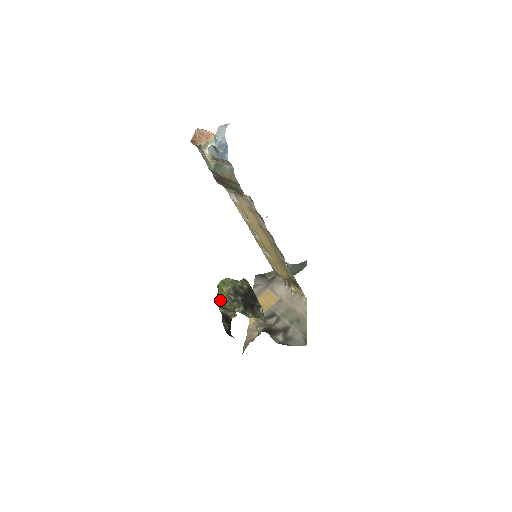
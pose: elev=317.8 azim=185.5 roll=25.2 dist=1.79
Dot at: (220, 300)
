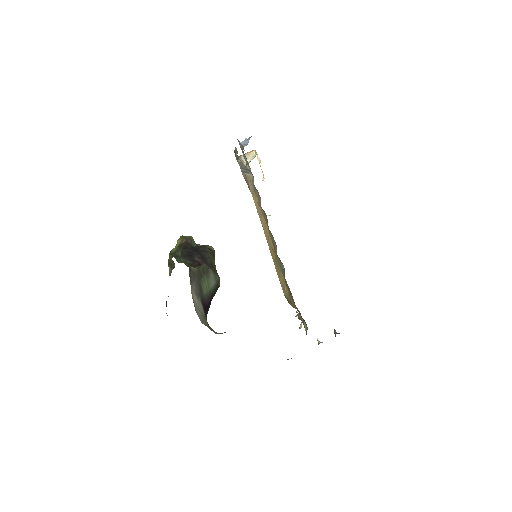
Dot at: (170, 252)
